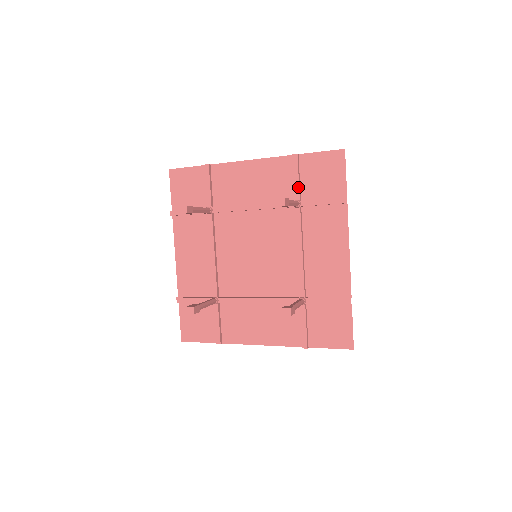
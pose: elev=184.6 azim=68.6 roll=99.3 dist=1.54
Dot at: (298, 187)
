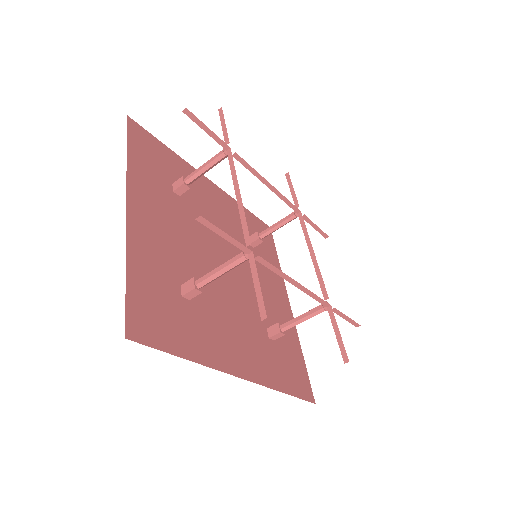
Dot at: (233, 244)
